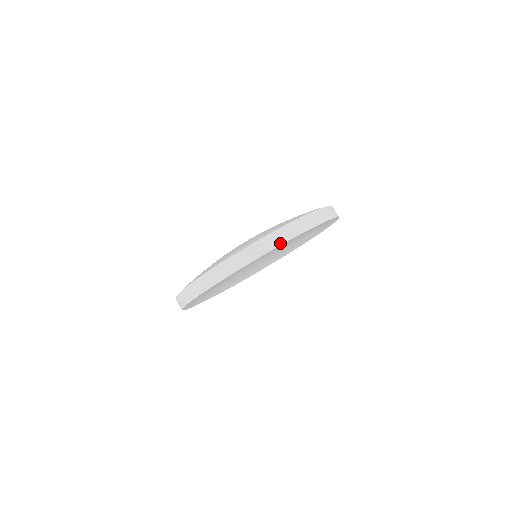
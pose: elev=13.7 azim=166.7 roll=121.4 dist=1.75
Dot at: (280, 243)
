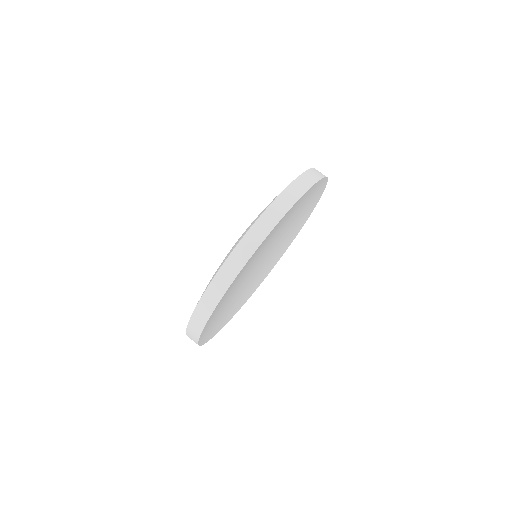
Dot at: (206, 319)
